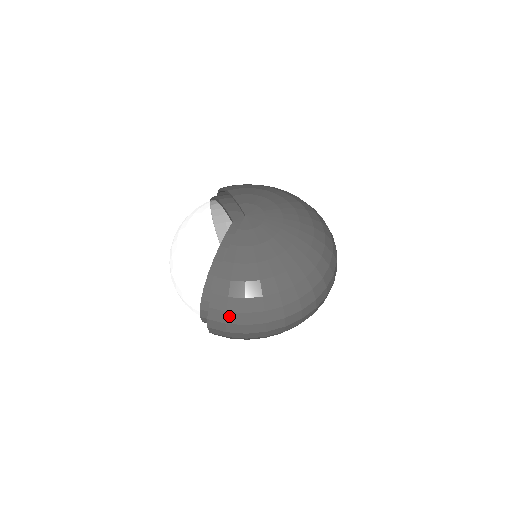
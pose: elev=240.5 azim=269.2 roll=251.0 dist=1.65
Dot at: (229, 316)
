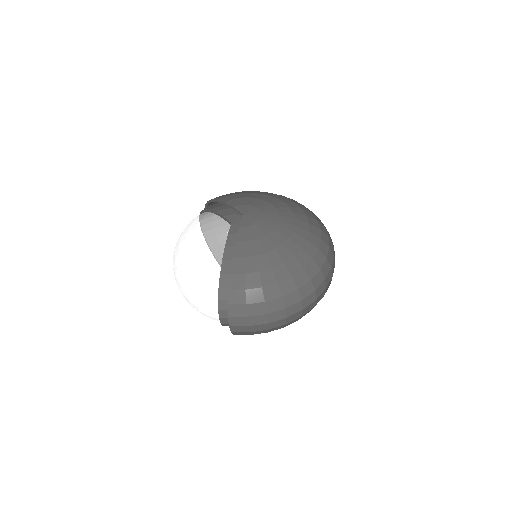
Dot at: (249, 308)
